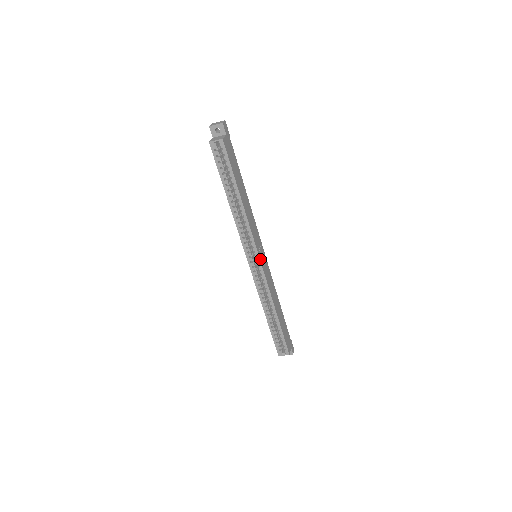
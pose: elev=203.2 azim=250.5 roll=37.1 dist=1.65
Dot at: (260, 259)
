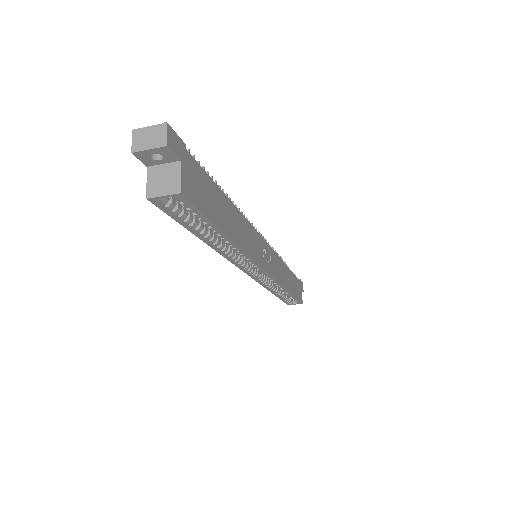
Dot at: (267, 270)
